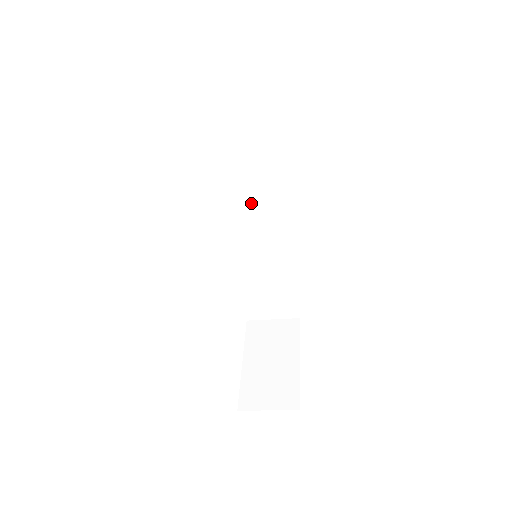
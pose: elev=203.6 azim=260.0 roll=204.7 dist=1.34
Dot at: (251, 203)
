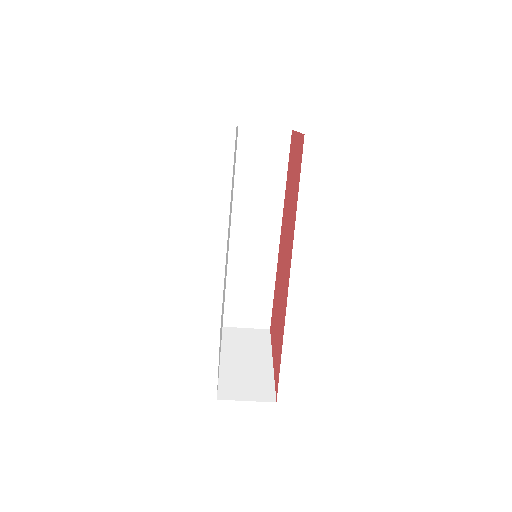
Dot at: (251, 214)
